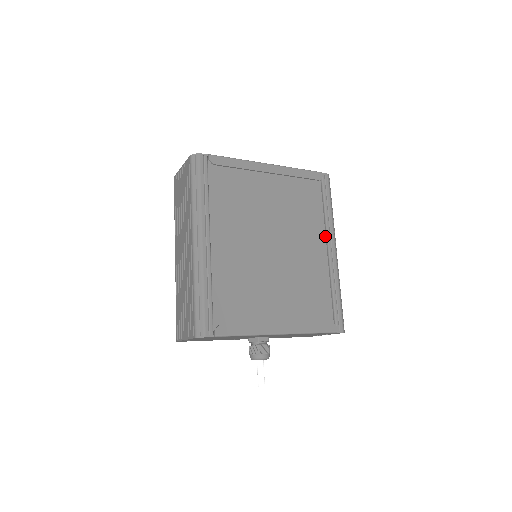
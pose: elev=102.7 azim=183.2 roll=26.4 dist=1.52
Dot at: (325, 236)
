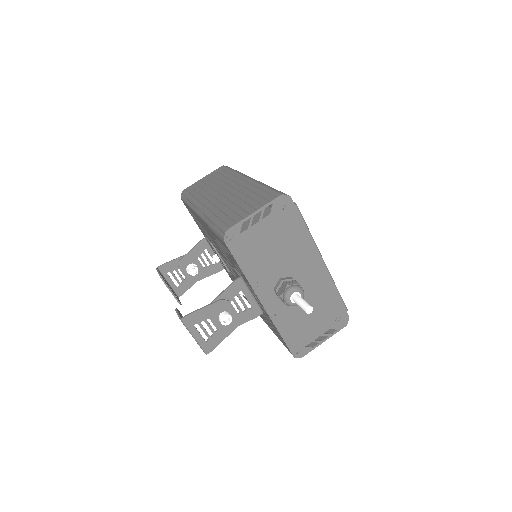
Dot at: occluded
